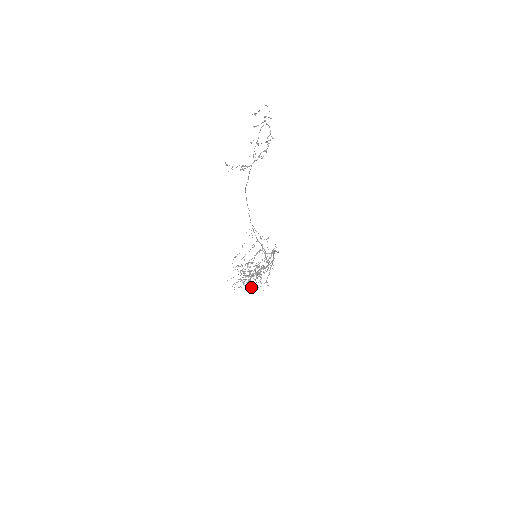
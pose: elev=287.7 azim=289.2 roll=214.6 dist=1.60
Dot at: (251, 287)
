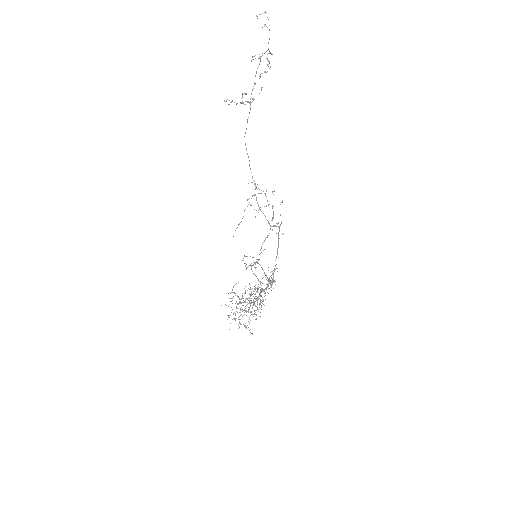
Dot at: occluded
